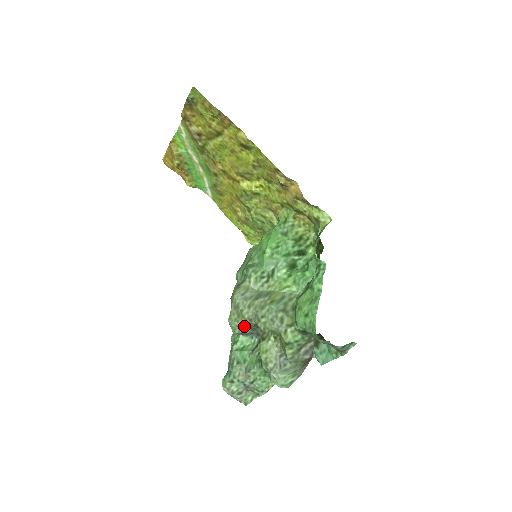
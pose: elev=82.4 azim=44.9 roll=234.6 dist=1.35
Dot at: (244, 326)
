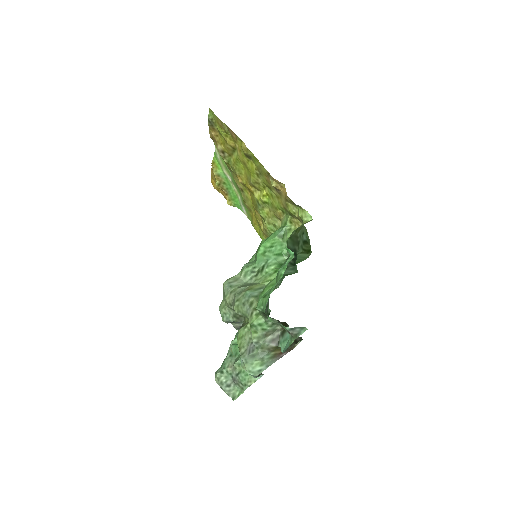
Dot at: (230, 314)
